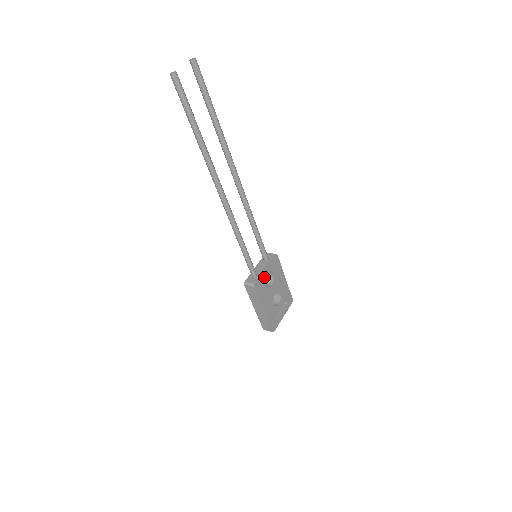
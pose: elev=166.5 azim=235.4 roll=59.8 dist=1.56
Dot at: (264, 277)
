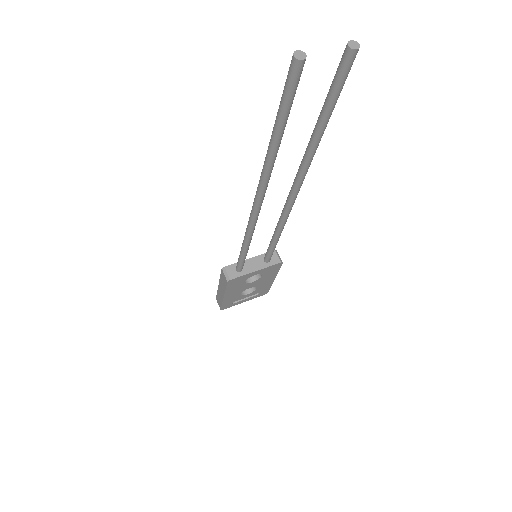
Dot at: (248, 276)
